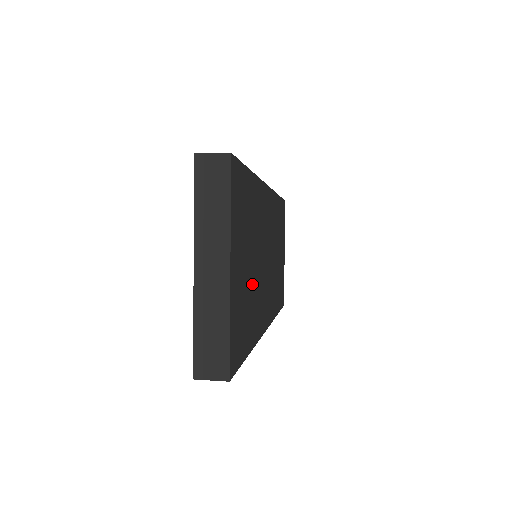
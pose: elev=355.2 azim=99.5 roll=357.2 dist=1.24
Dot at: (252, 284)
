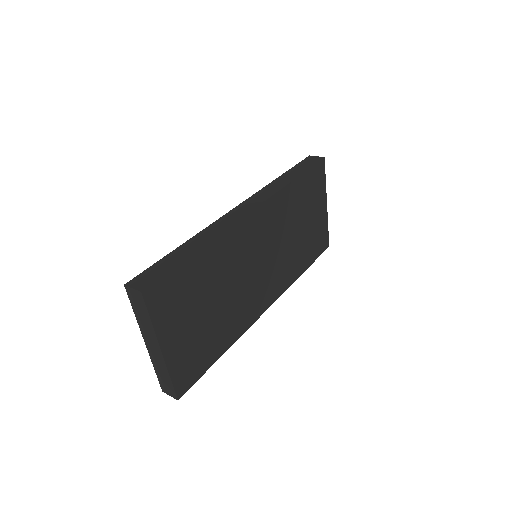
Dot at: (218, 316)
